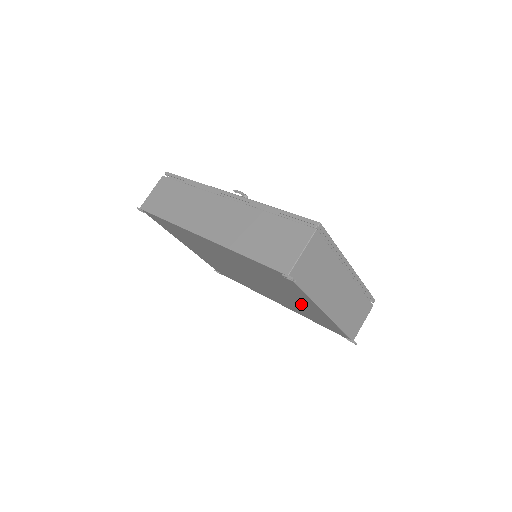
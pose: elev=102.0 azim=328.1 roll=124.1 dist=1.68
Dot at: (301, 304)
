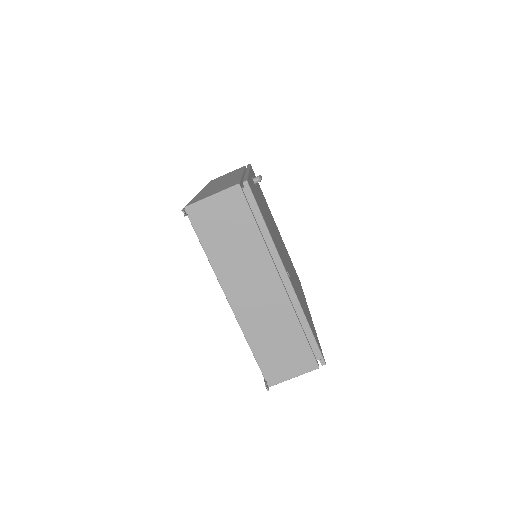
Dot at: occluded
